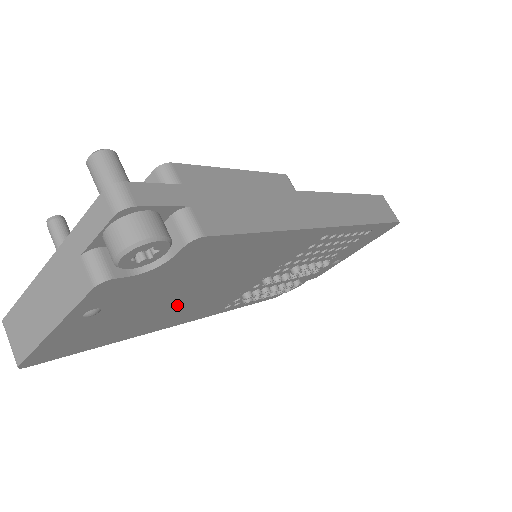
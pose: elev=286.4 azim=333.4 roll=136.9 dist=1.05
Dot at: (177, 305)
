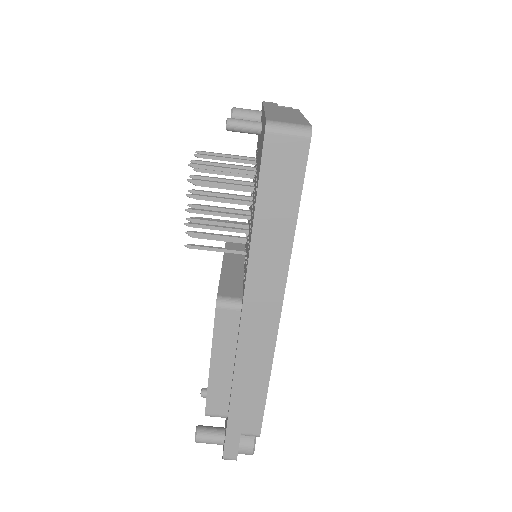
Dot at: occluded
